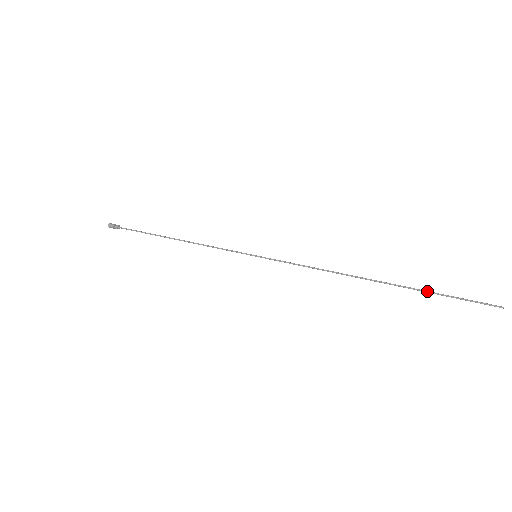
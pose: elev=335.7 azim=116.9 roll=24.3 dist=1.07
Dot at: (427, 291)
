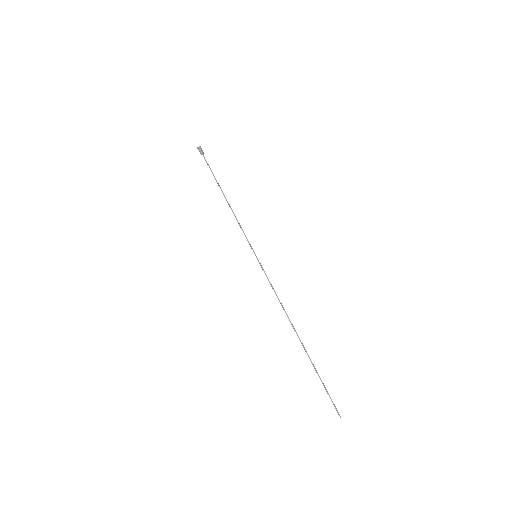
Dot at: (316, 370)
